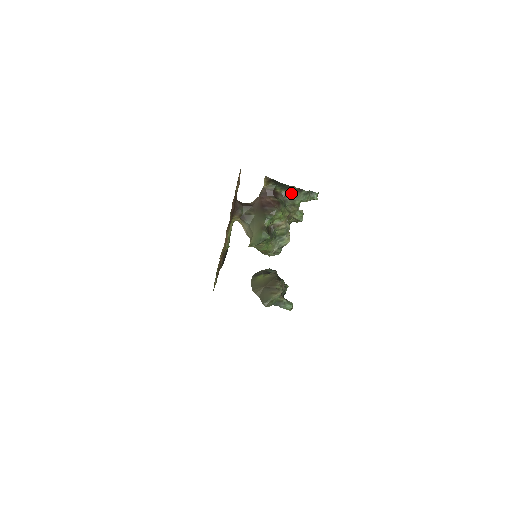
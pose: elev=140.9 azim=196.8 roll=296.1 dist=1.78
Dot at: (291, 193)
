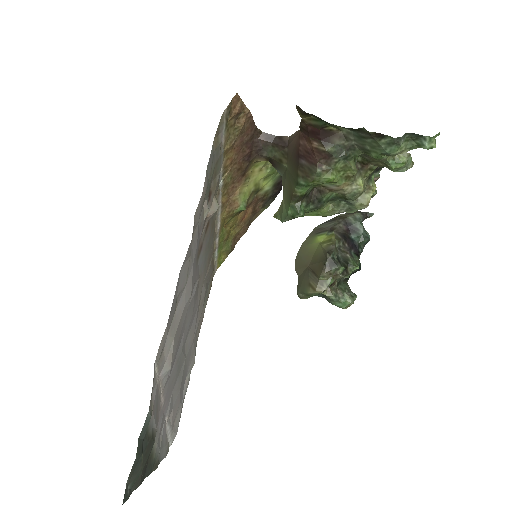
Dot at: (360, 136)
